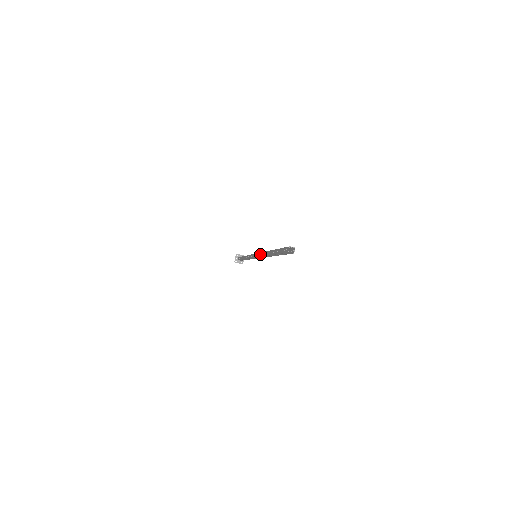
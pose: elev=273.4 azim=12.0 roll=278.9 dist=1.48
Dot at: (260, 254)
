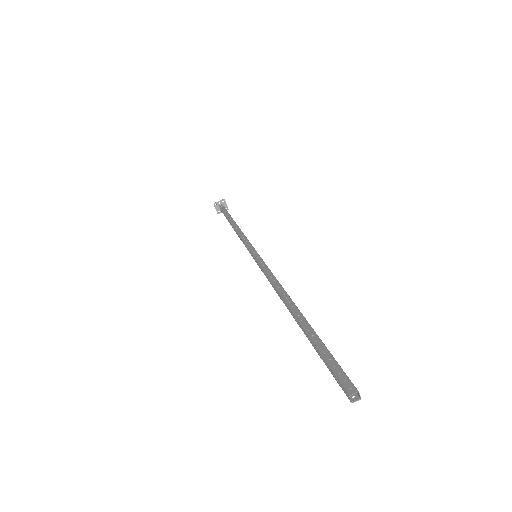
Dot at: (271, 275)
